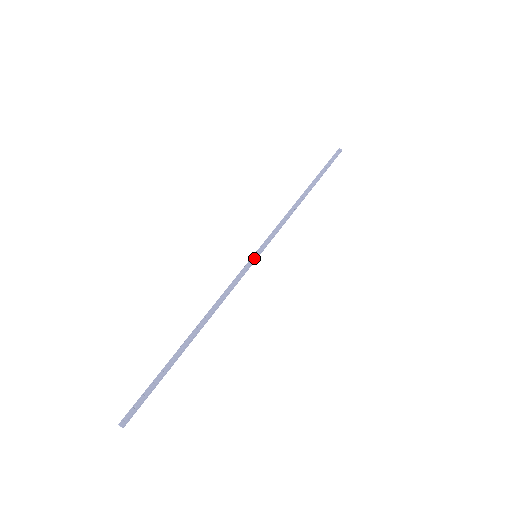
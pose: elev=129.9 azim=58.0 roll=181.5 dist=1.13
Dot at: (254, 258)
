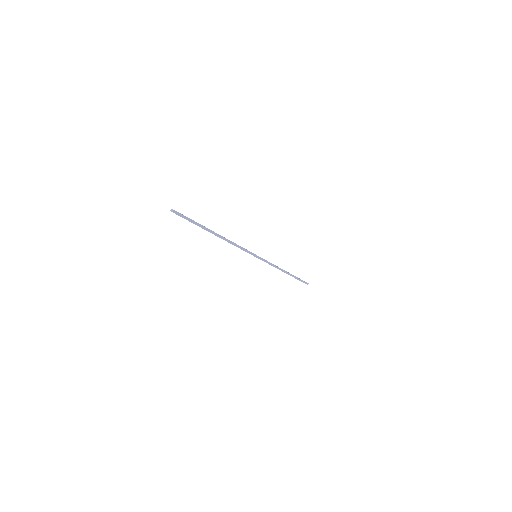
Dot at: (255, 254)
